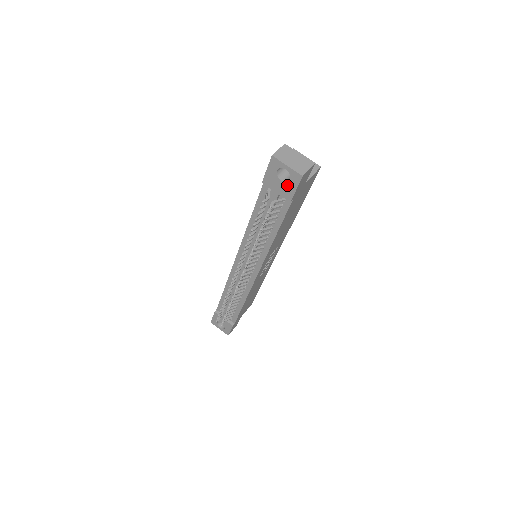
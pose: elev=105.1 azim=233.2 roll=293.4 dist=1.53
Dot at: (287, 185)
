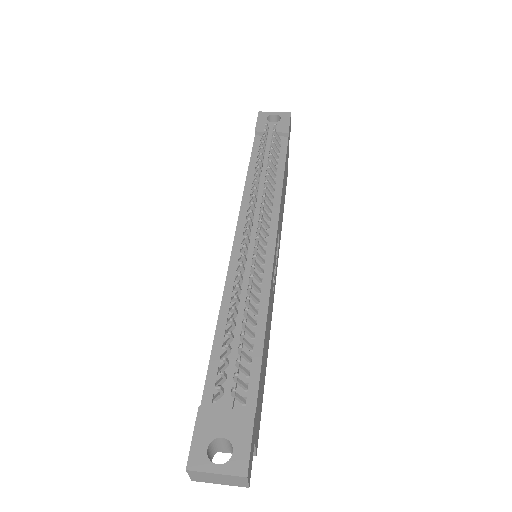
Dot at: (280, 123)
